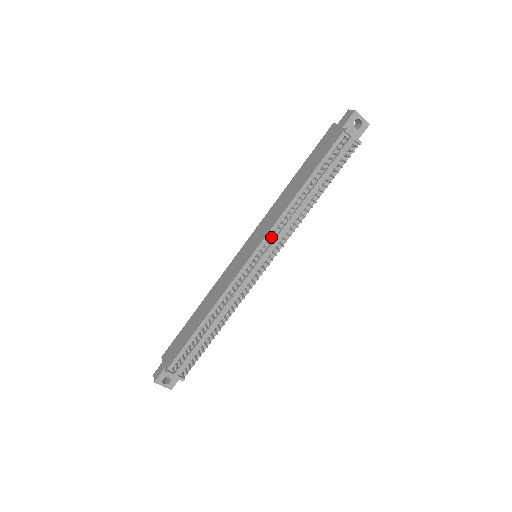
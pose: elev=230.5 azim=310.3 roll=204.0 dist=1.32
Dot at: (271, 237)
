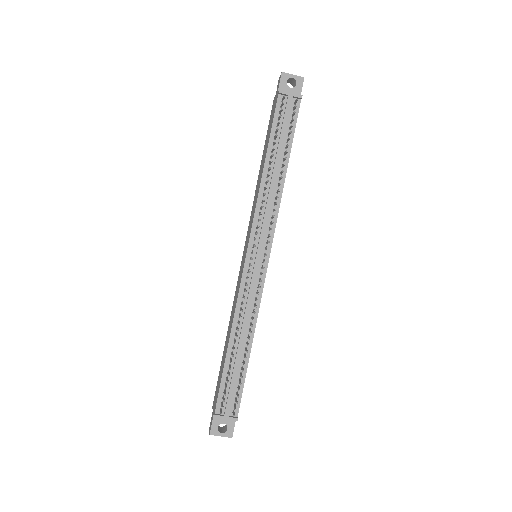
Dot at: (256, 226)
